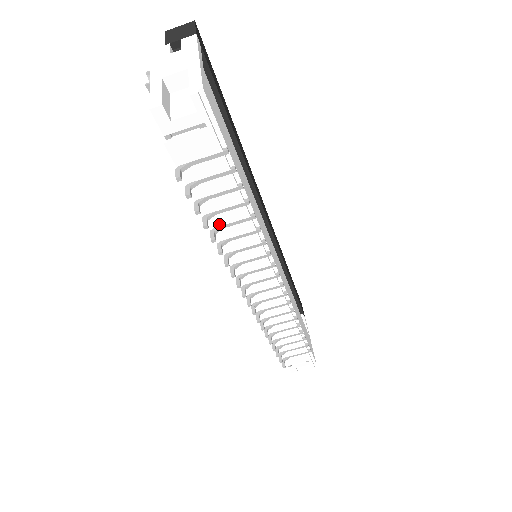
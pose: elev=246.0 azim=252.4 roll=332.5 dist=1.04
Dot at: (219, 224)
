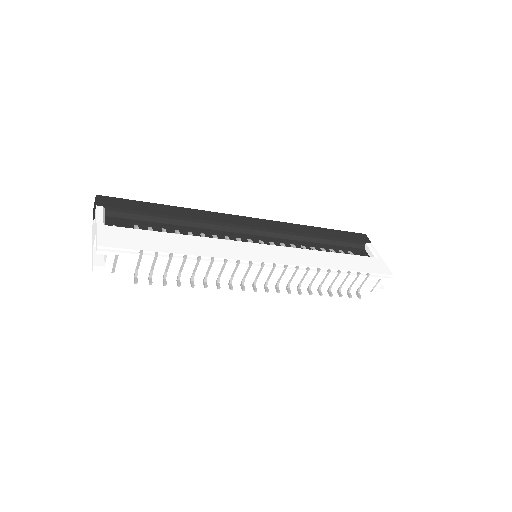
Dot at: (190, 275)
